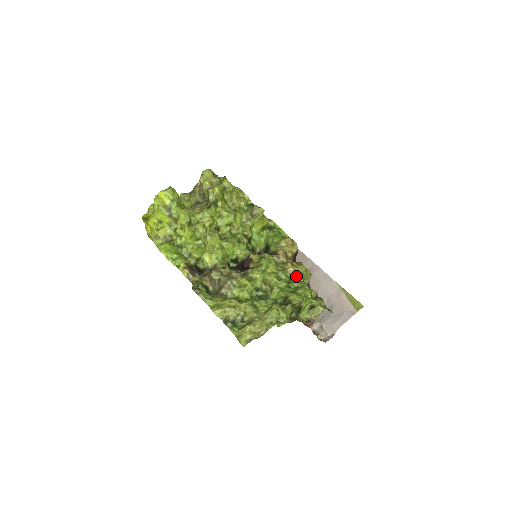
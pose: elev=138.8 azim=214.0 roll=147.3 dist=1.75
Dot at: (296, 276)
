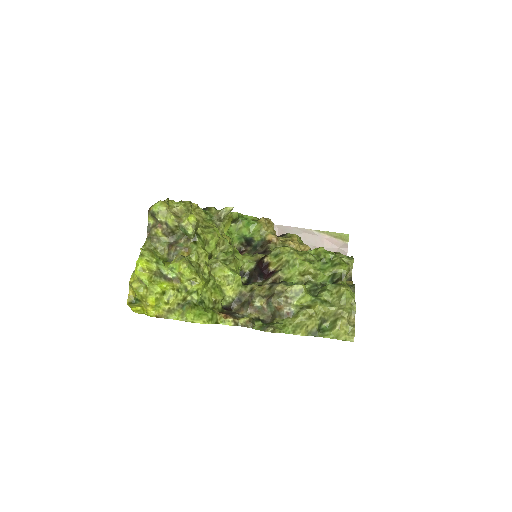
Dot at: (322, 249)
